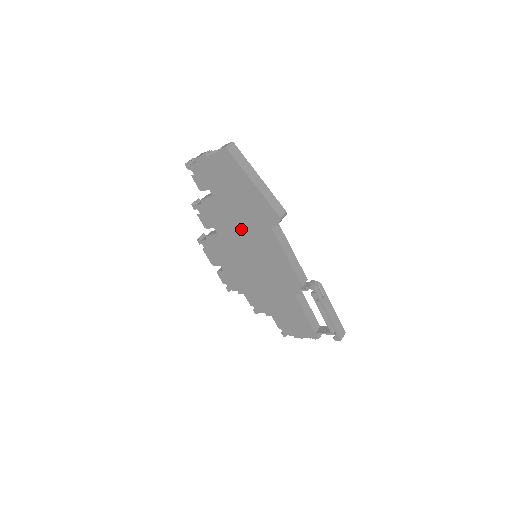
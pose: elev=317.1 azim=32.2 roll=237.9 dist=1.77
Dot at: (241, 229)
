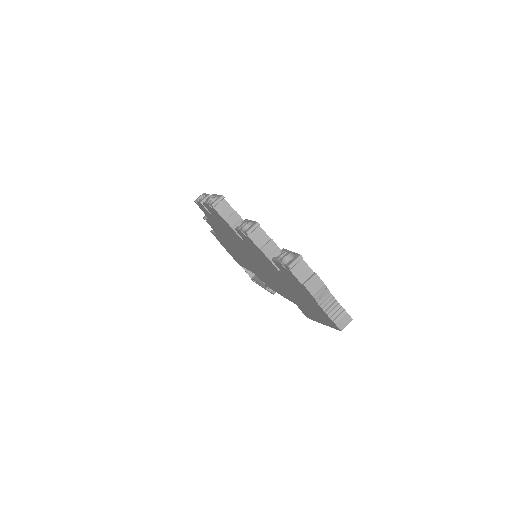
Dot at: (270, 273)
